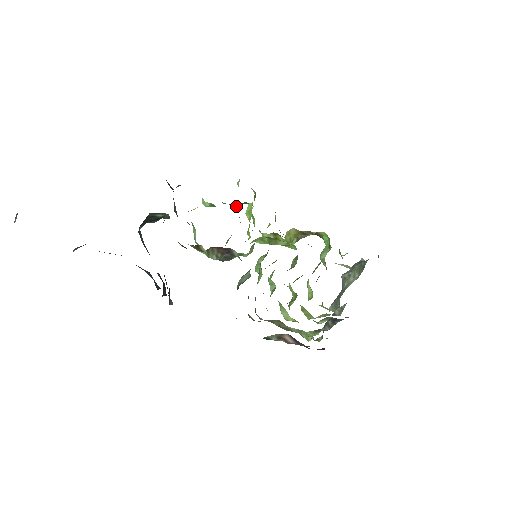
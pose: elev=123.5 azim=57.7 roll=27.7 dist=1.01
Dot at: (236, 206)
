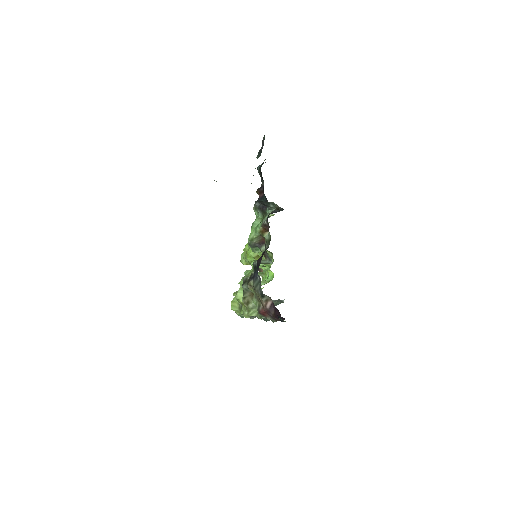
Dot at: occluded
